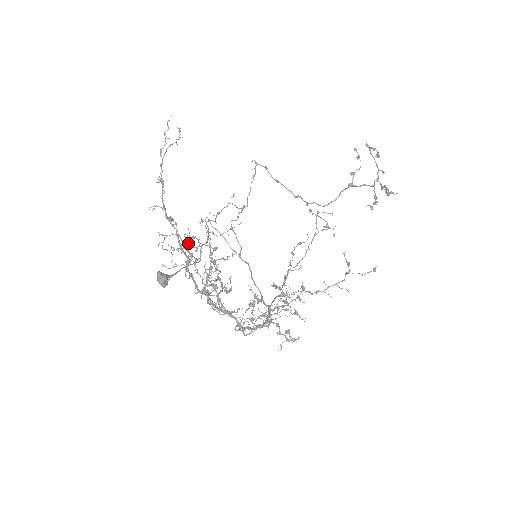
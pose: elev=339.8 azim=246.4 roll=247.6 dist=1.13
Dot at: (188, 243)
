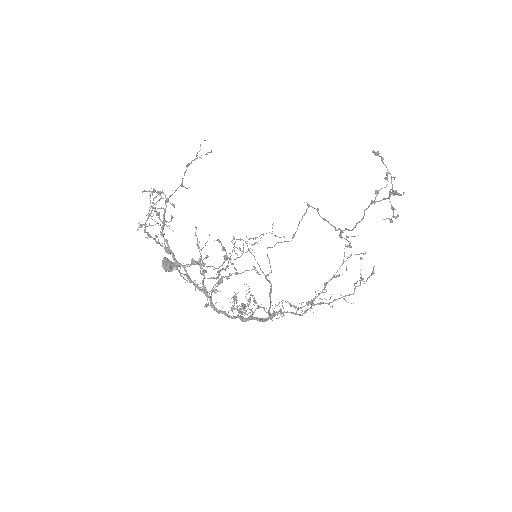
Dot at: (171, 216)
